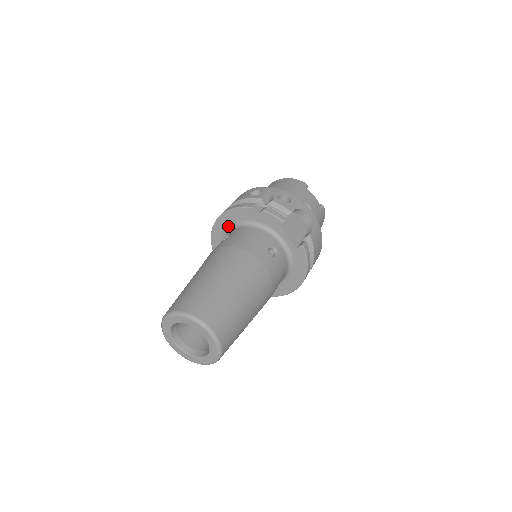
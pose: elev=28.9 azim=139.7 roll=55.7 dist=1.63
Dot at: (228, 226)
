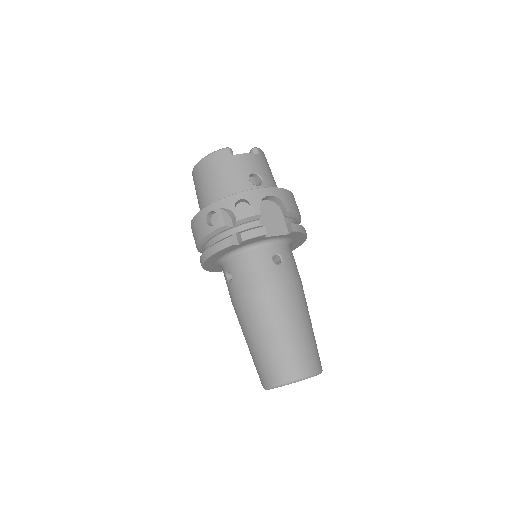
Dot at: (216, 261)
